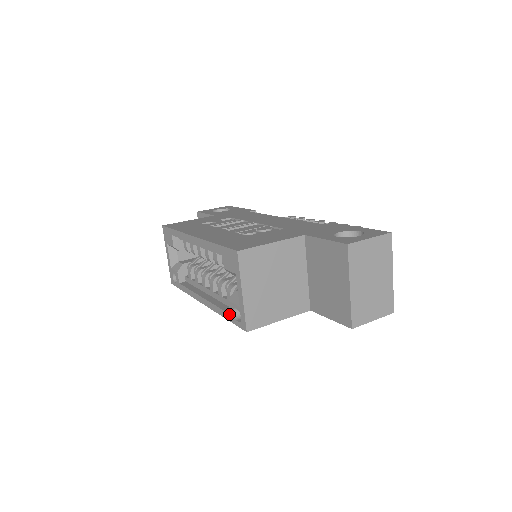
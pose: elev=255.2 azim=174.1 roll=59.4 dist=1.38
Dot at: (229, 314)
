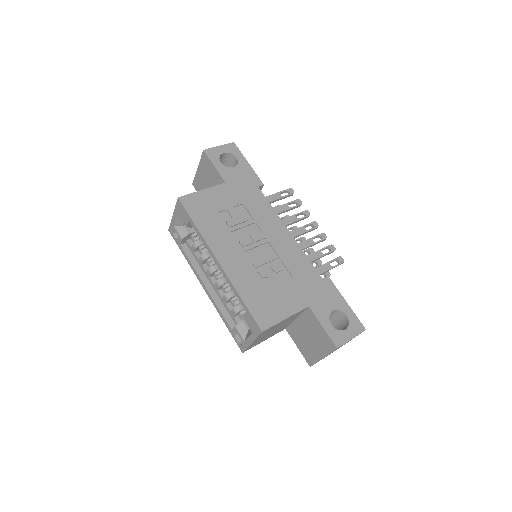
Dot at: (231, 329)
